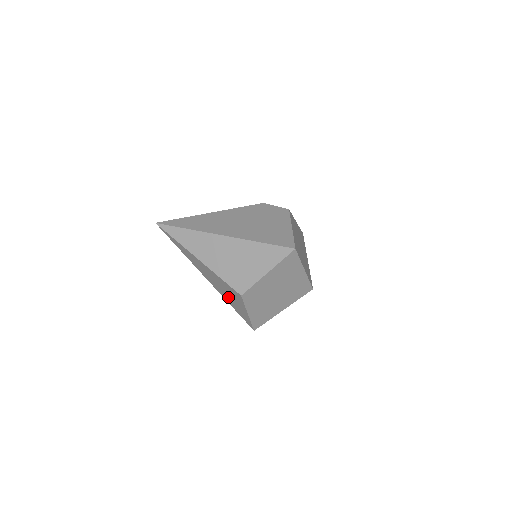
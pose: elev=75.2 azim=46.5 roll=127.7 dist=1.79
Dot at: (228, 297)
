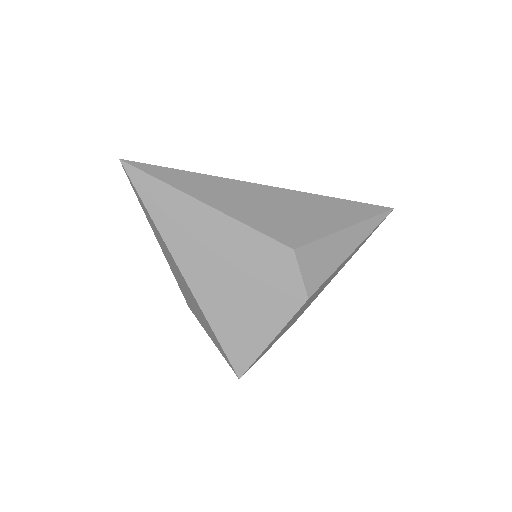
Dot at: occluded
